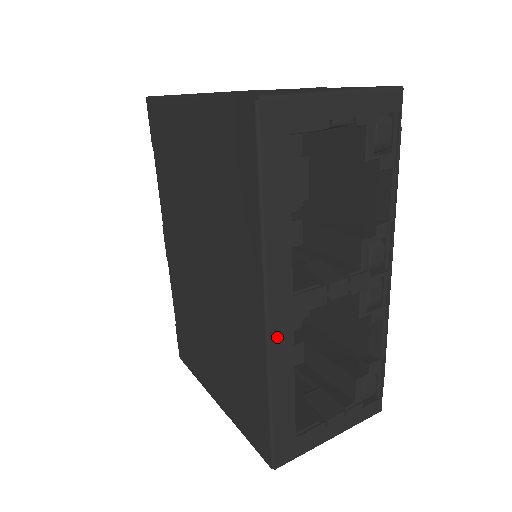
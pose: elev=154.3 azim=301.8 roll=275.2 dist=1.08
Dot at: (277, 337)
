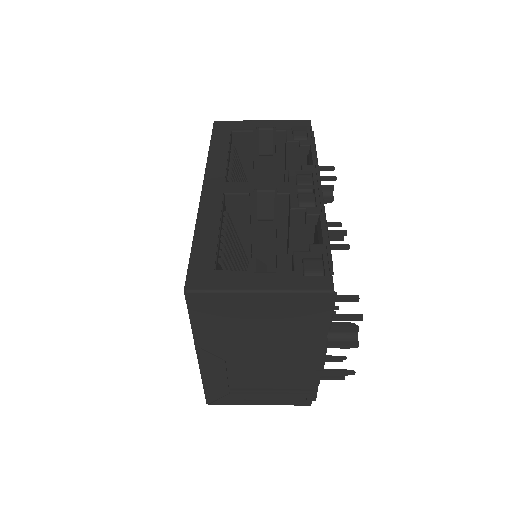
Dot at: (208, 199)
